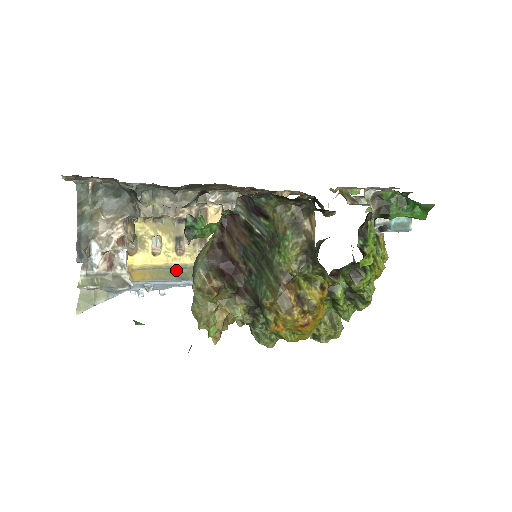
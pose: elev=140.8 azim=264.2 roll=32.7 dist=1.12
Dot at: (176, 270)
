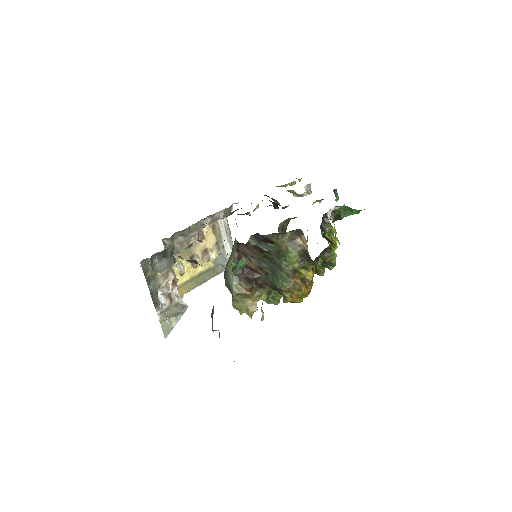
Dot at: (197, 278)
